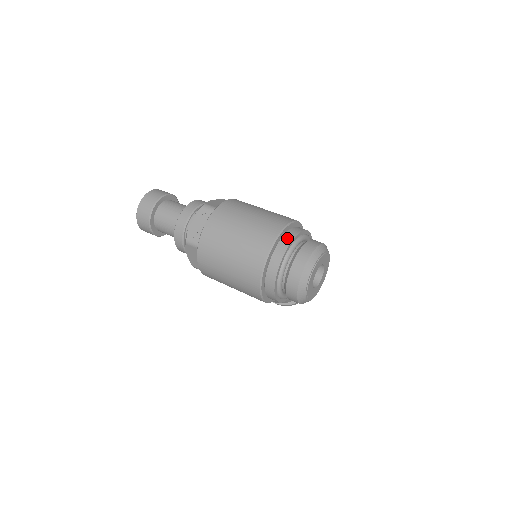
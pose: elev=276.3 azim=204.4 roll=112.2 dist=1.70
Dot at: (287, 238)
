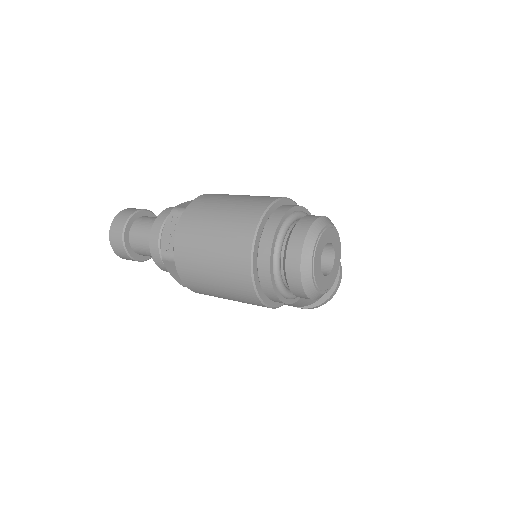
Dot at: (273, 220)
